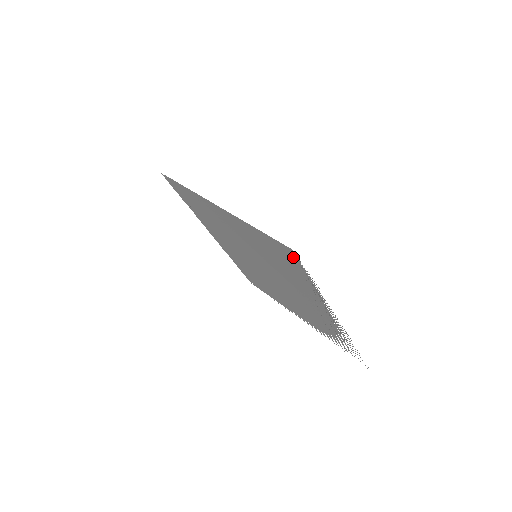
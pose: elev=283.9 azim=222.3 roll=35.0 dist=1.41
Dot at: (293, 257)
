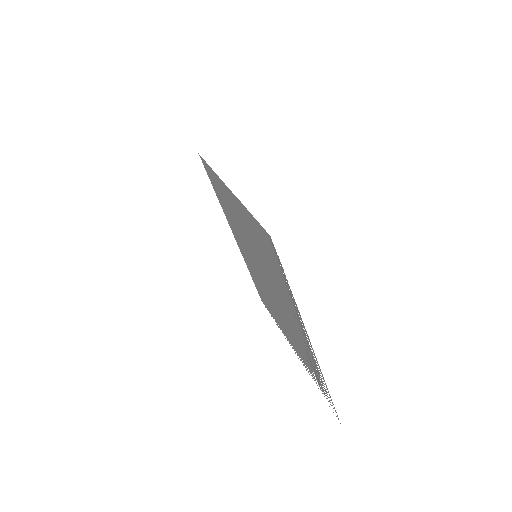
Dot at: (272, 248)
